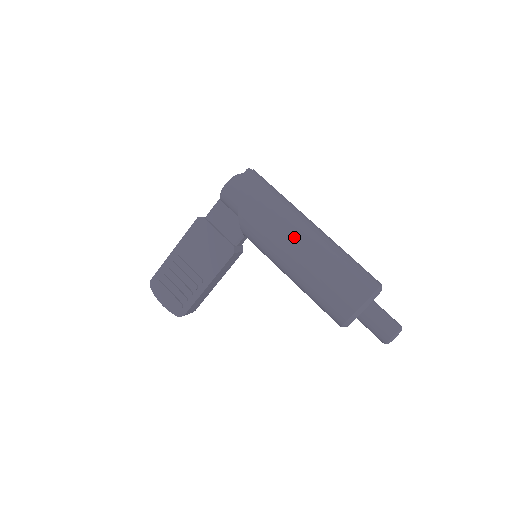
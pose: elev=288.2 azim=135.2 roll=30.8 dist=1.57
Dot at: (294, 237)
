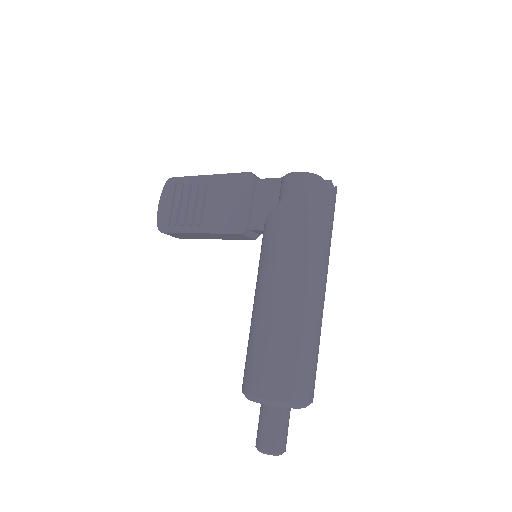
Dot at: (289, 281)
